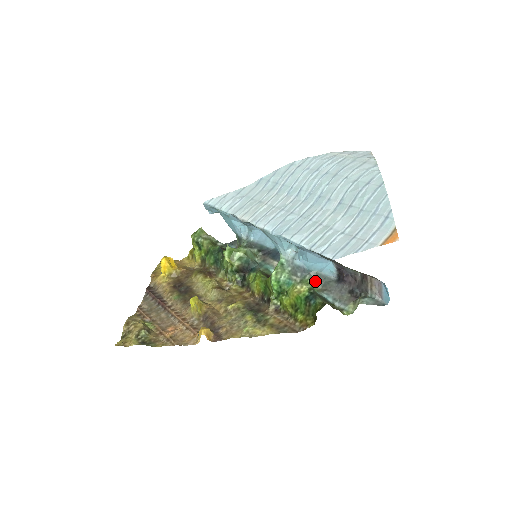
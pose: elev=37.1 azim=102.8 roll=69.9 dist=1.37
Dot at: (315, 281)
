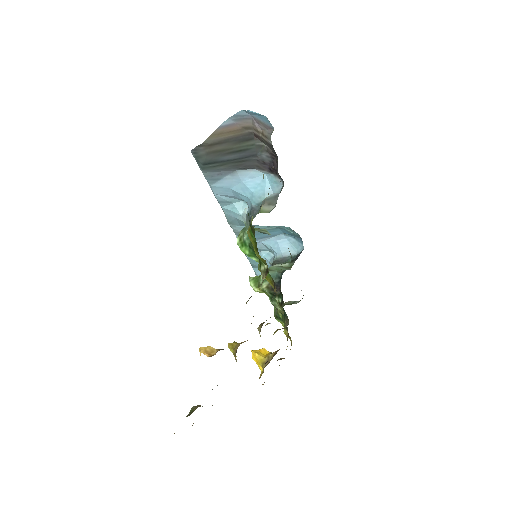
Dot at: (268, 207)
